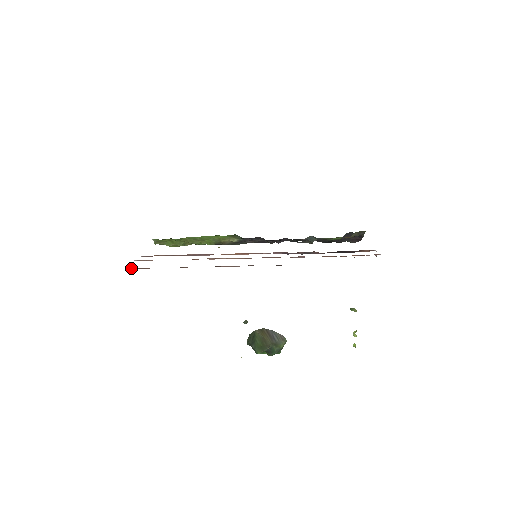
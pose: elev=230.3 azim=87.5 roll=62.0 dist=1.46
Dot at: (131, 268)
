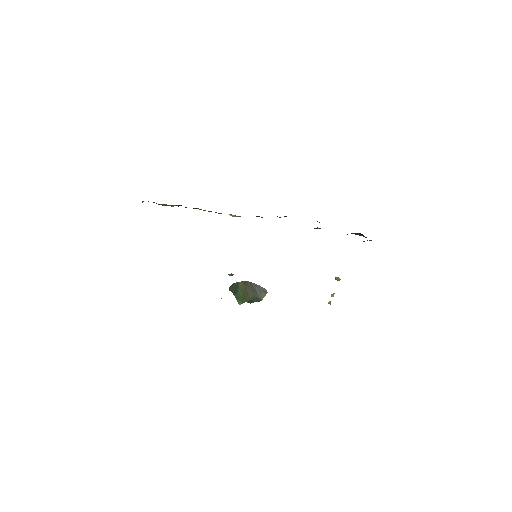
Dot at: occluded
